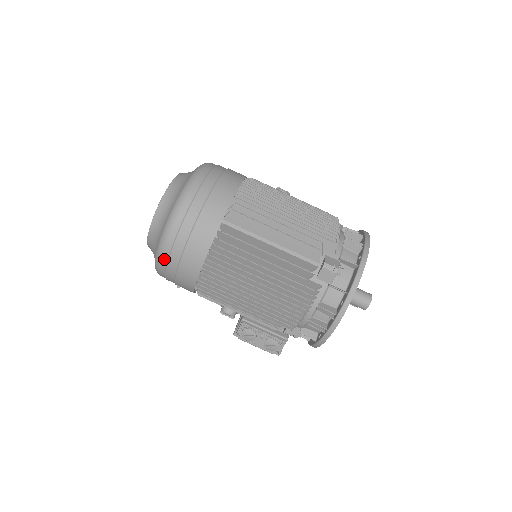
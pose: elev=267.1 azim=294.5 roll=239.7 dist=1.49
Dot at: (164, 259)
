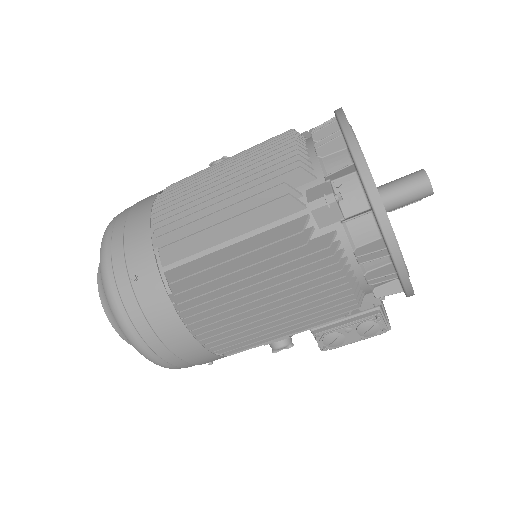
Dot at: (157, 359)
